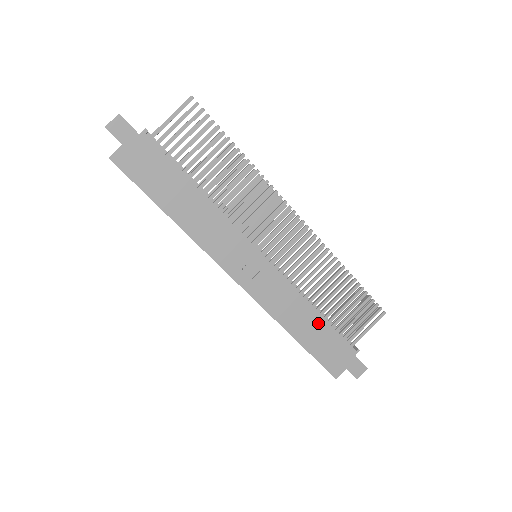
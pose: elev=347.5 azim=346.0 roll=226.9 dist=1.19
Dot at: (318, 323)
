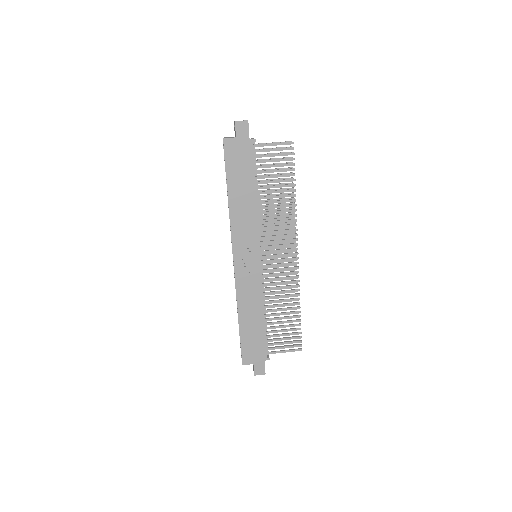
Dot at: (259, 323)
